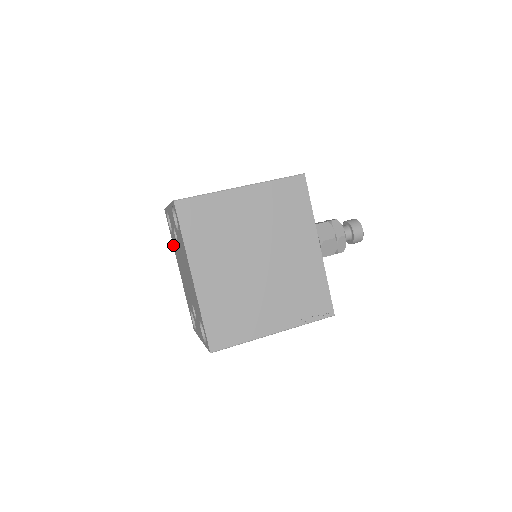
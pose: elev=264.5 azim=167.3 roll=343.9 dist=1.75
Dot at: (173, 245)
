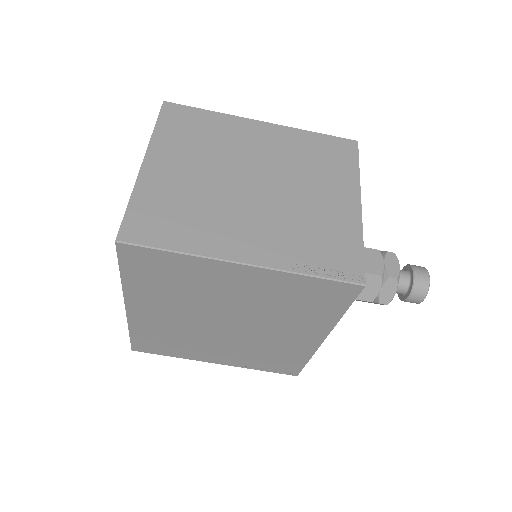
Dot at: occluded
